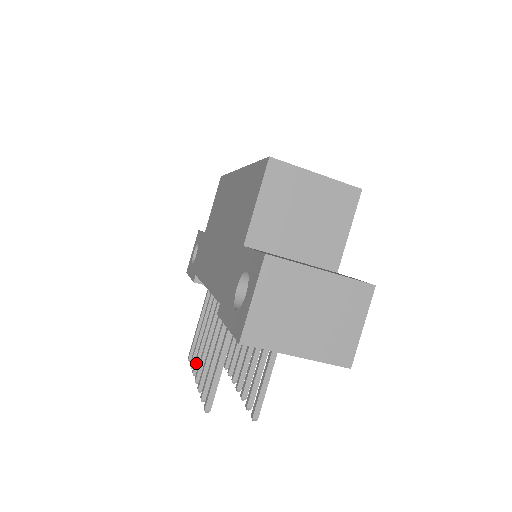
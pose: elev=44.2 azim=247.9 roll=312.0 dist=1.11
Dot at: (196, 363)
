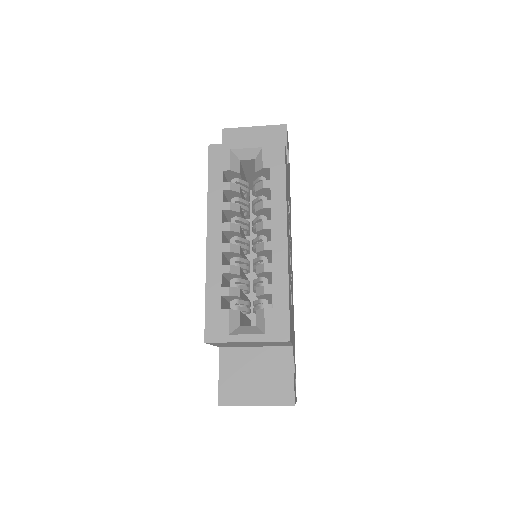
Dot at: occluded
